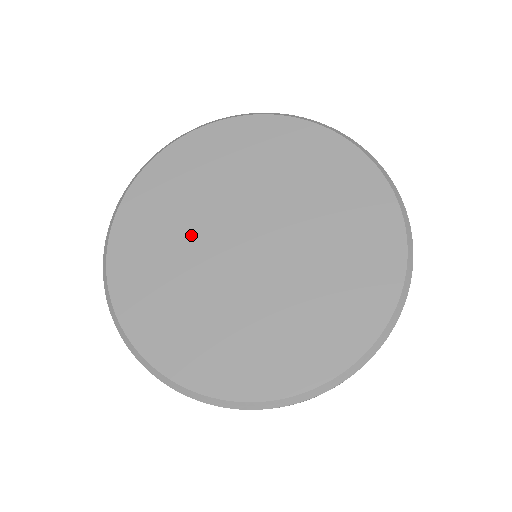
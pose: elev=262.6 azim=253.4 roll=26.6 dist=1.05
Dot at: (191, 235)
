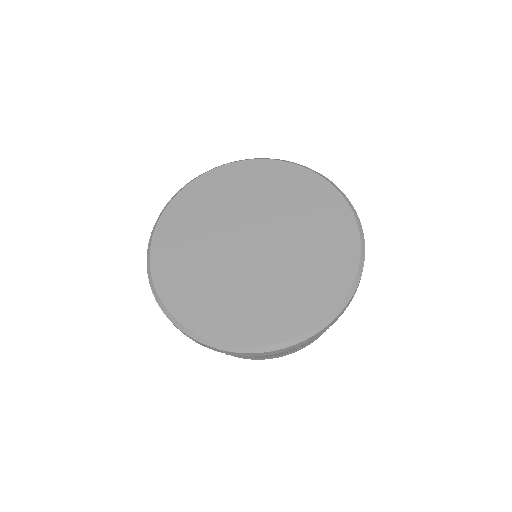
Dot at: (228, 215)
